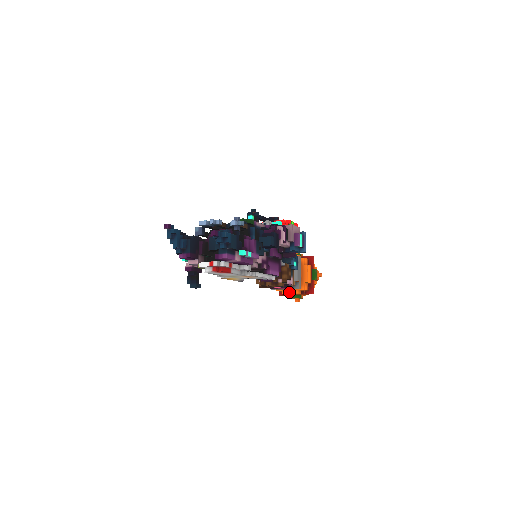
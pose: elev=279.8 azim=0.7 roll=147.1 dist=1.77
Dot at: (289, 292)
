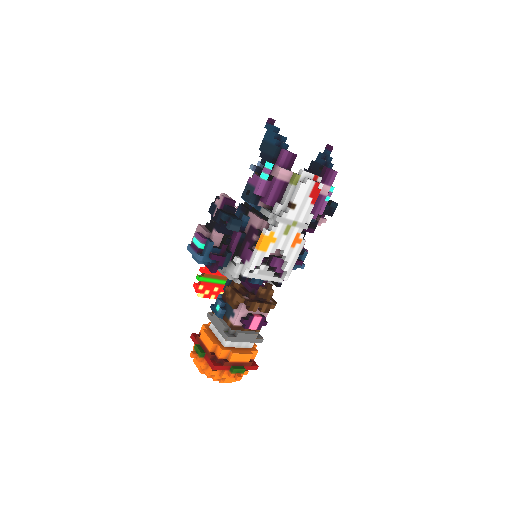
Dot at: (241, 352)
